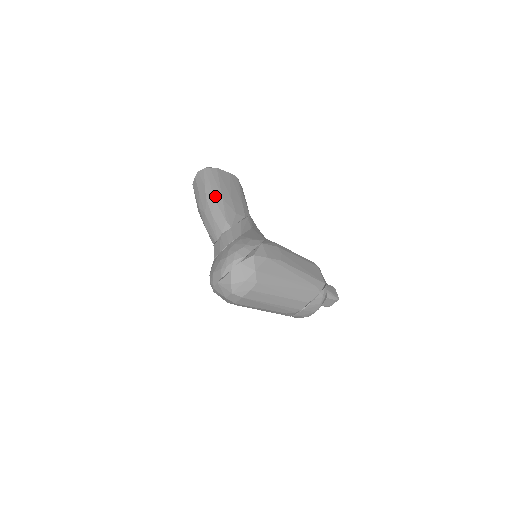
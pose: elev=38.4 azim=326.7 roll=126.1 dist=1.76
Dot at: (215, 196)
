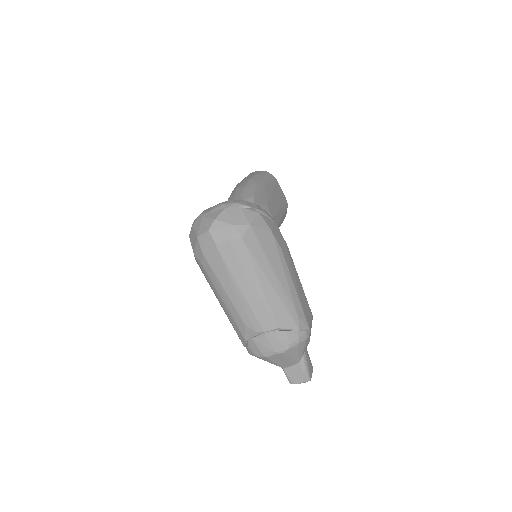
Dot at: (259, 182)
